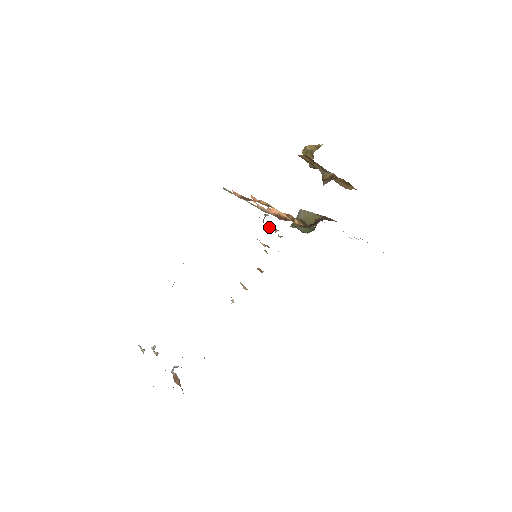
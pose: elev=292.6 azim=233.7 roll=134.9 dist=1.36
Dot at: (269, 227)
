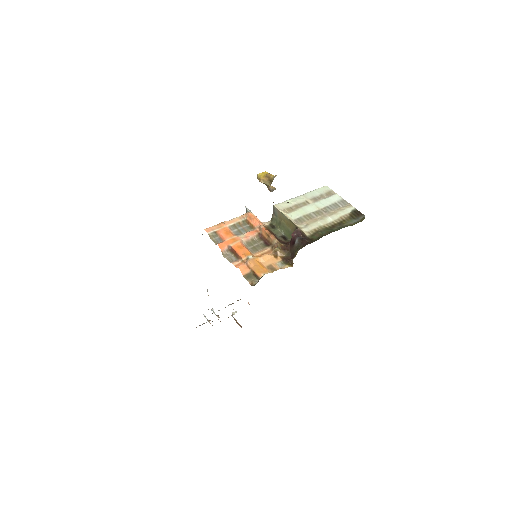
Dot at: occluded
